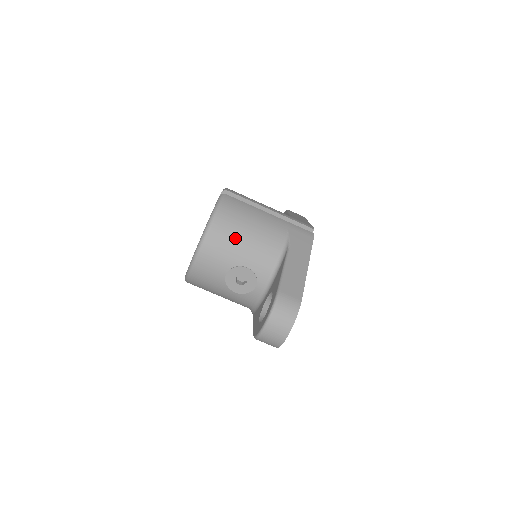
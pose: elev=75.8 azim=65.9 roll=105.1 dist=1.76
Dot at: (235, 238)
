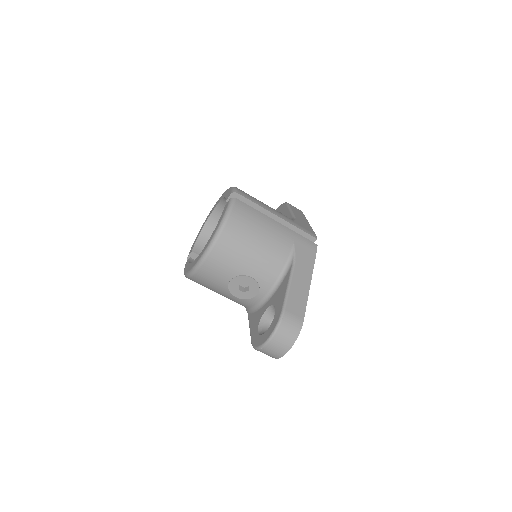
Dot at: (243, 248)
